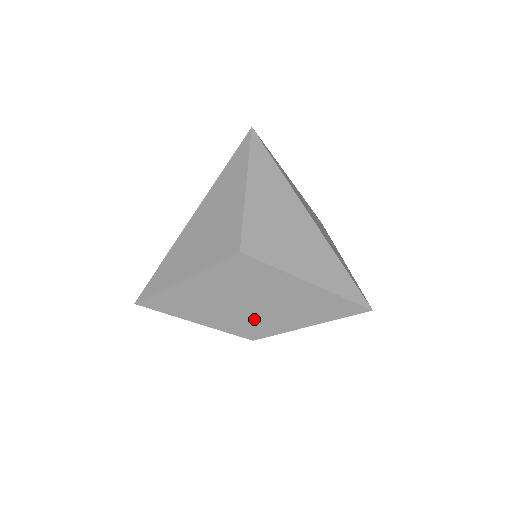
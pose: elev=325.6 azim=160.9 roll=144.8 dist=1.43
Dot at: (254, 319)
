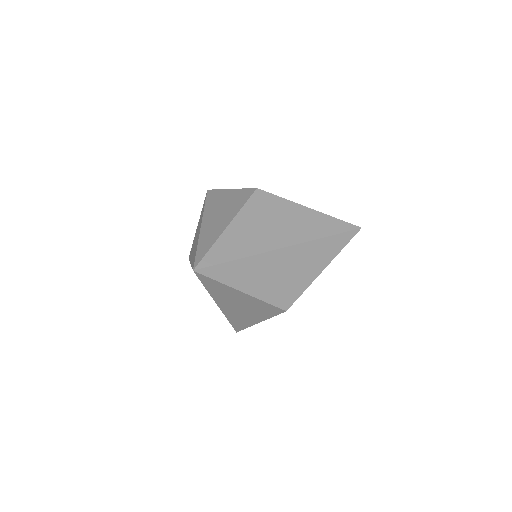
Dot at: occluded
